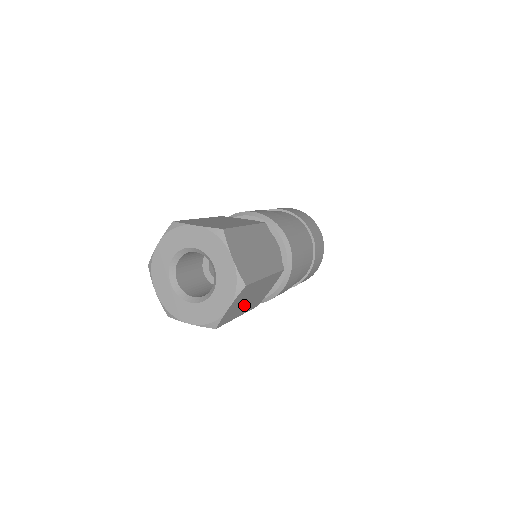
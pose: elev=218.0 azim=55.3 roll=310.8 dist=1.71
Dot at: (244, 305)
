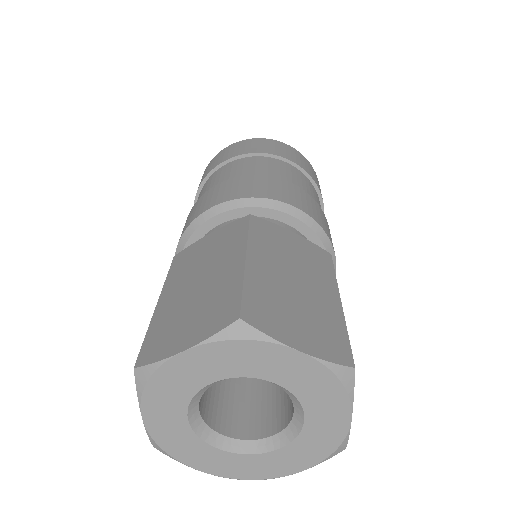
Dot at: occluded
